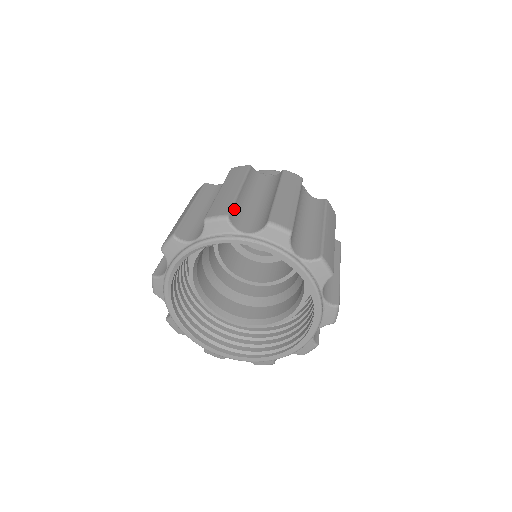
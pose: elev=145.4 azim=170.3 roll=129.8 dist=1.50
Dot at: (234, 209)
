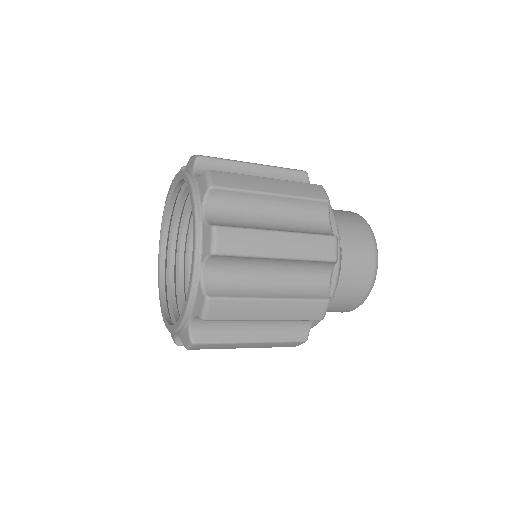
Dot at: occluded
